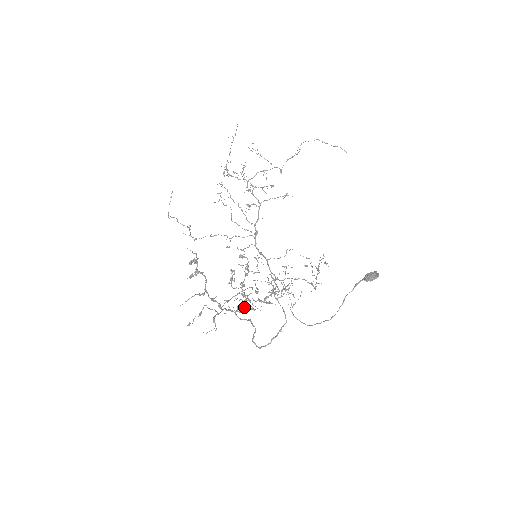
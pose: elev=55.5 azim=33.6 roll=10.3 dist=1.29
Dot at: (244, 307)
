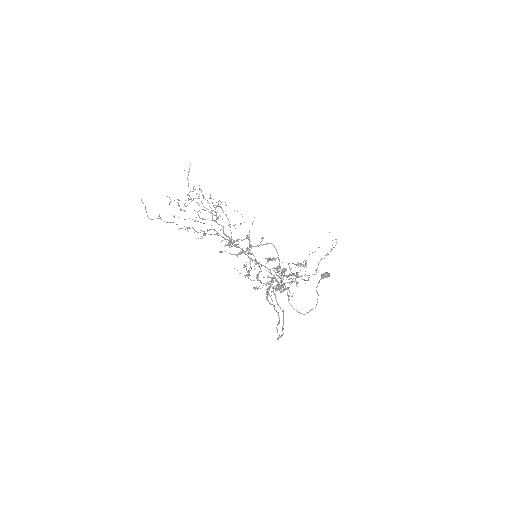
Dot at: (293, 278)
